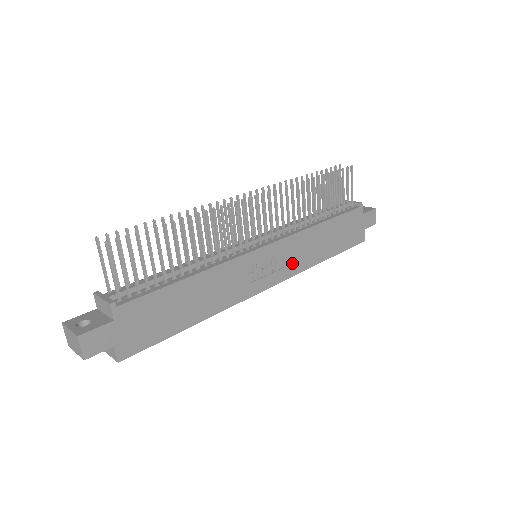
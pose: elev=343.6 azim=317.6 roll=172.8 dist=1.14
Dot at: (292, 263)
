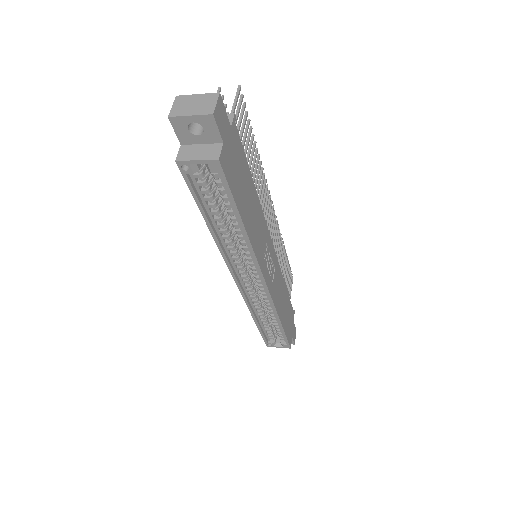
Dot at: (274, 288)
